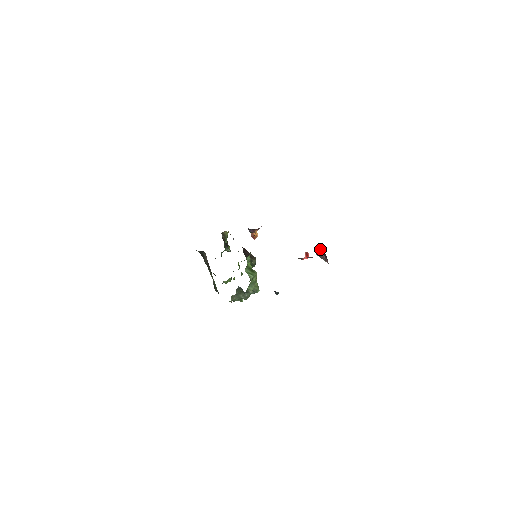
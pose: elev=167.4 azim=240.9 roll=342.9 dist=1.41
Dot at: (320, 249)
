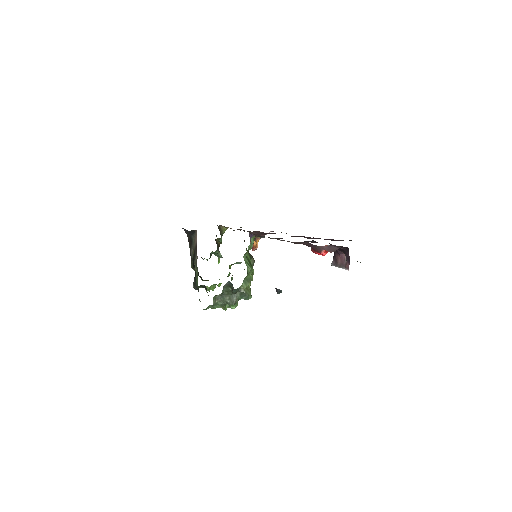
Dot at: (341, 251)
